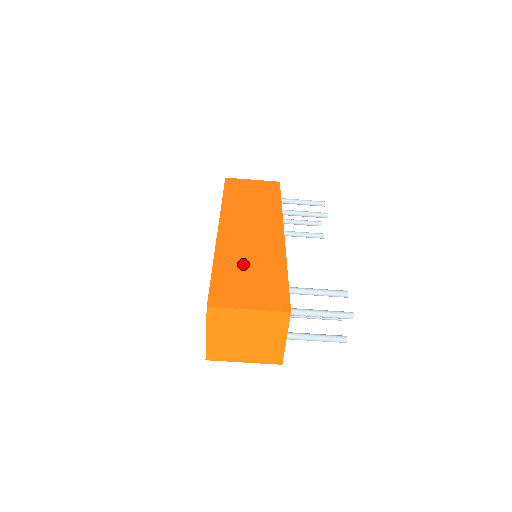
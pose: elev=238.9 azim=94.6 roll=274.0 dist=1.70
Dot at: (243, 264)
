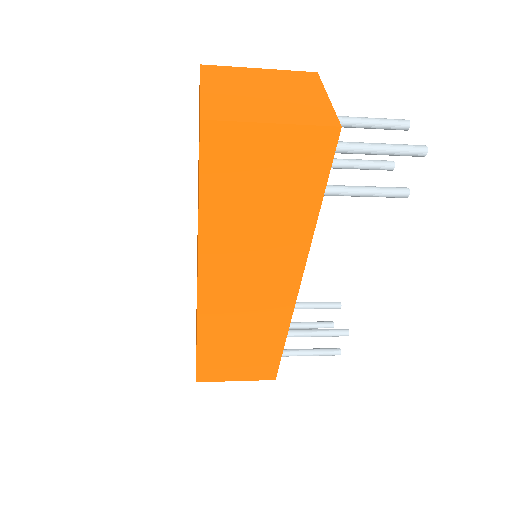
Dot at: (233, 341)
